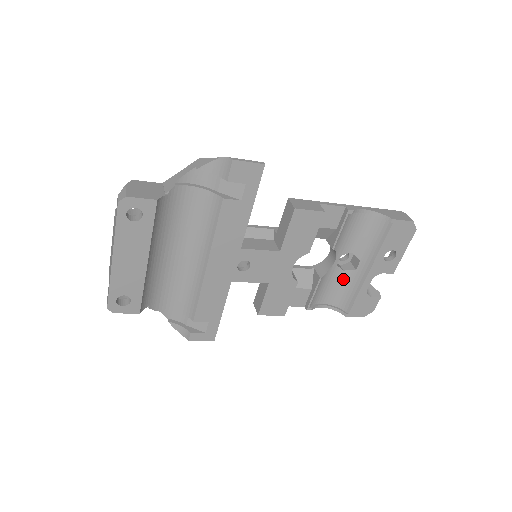
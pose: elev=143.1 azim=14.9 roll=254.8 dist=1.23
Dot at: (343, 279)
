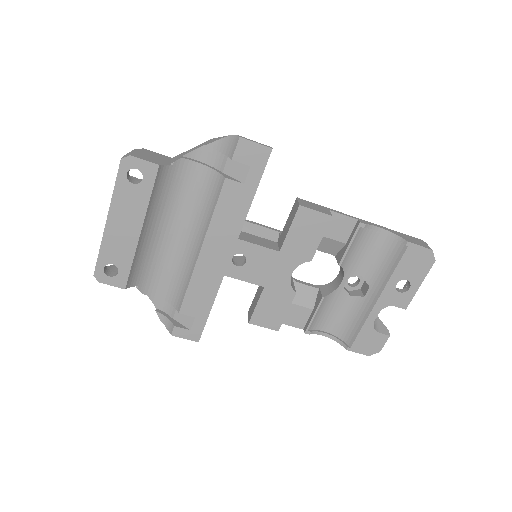
Dot at: (349, 306)
